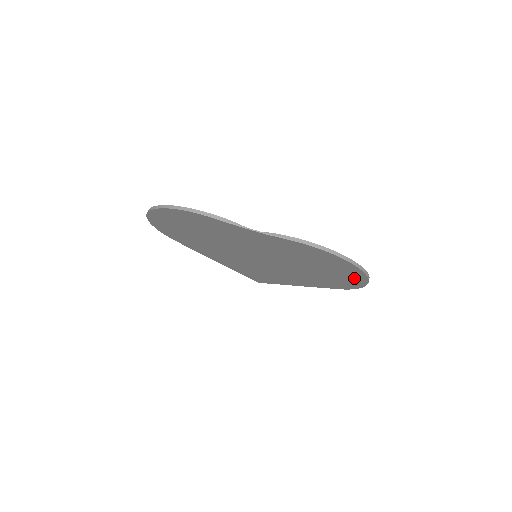
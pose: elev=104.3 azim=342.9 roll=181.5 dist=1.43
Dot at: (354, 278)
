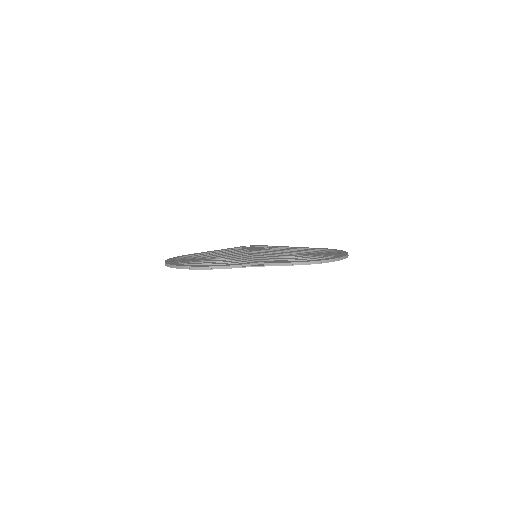
Dot at: occluded
